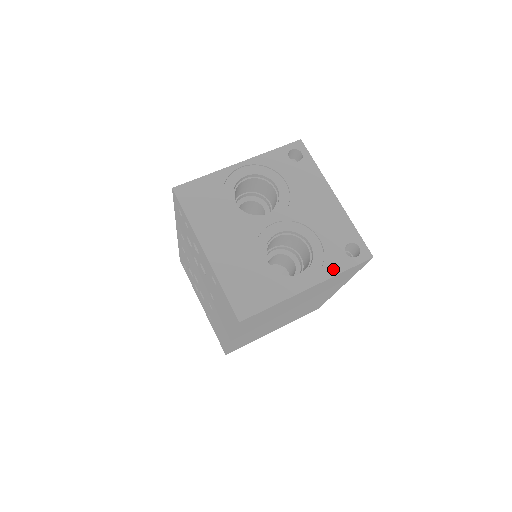
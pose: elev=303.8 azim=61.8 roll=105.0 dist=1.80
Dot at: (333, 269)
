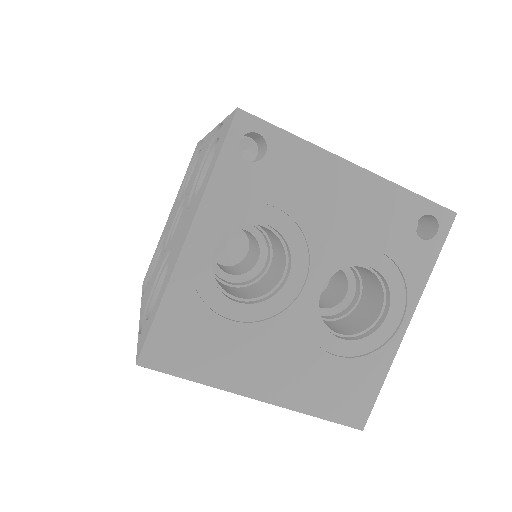
Dot at: (420, 275)
